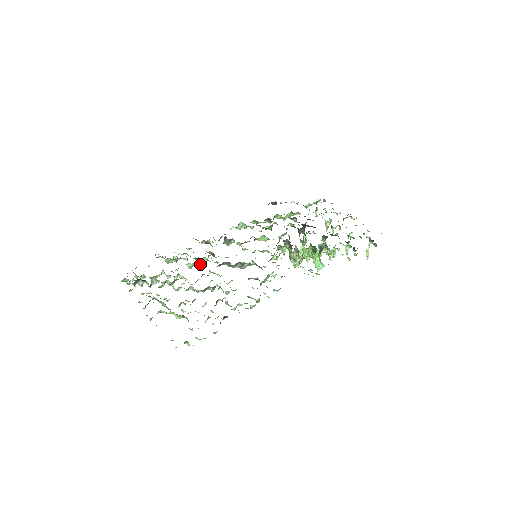
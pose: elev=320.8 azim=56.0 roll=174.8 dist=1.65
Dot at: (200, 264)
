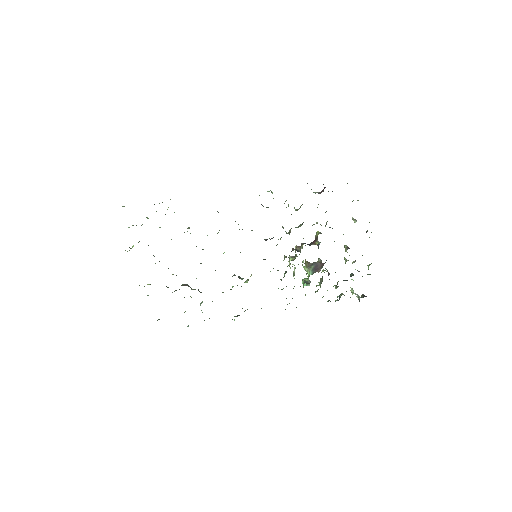
Dot at: occluded
